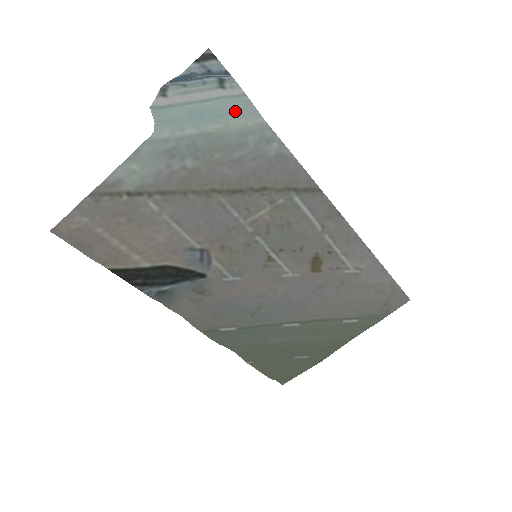
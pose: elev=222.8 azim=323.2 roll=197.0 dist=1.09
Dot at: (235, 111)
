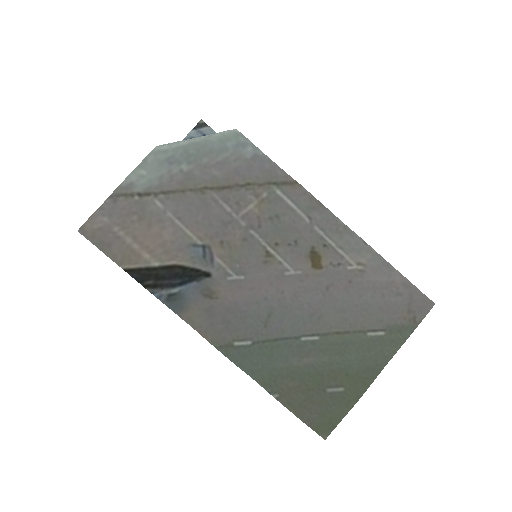
Dot at: occluded
